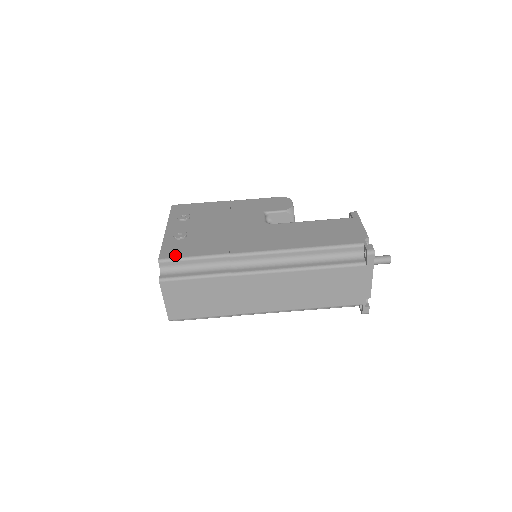
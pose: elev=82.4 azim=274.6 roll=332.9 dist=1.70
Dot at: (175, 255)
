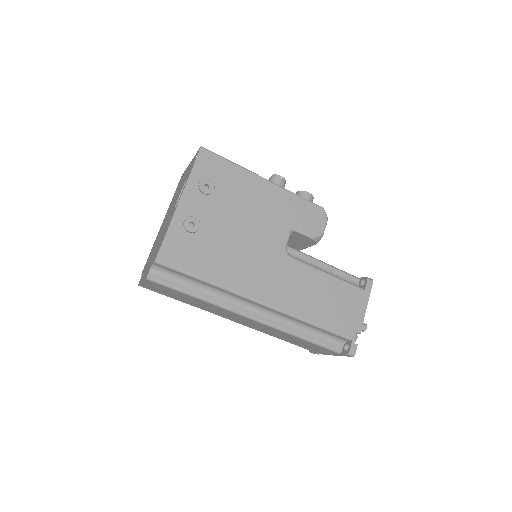
Dot at: (175, 262)
